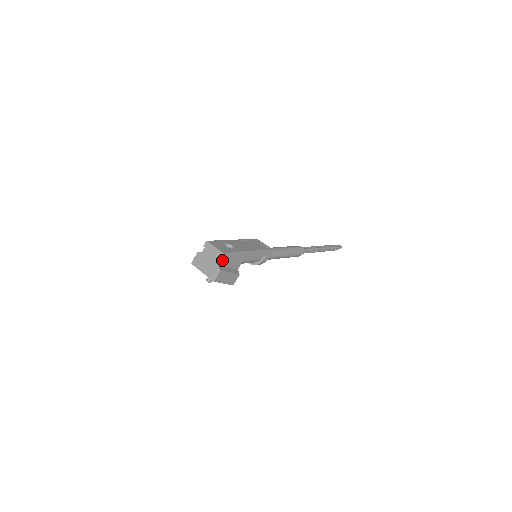
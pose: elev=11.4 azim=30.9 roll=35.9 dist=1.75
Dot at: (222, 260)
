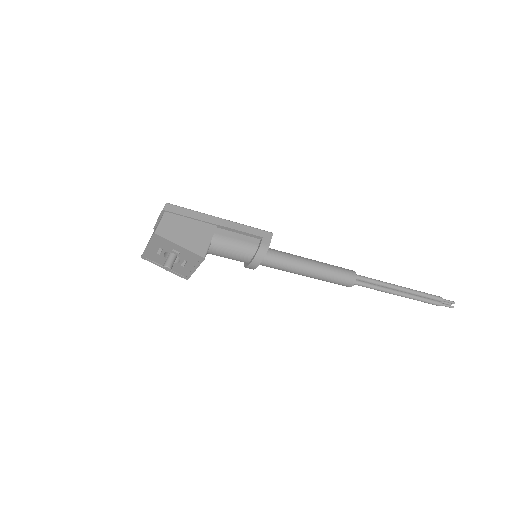
Dot at: (169, 215)
